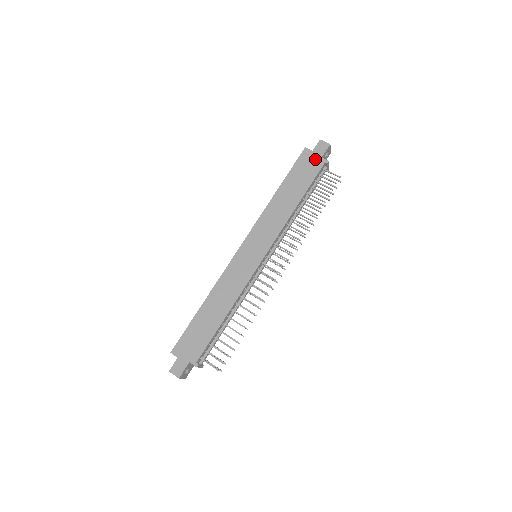
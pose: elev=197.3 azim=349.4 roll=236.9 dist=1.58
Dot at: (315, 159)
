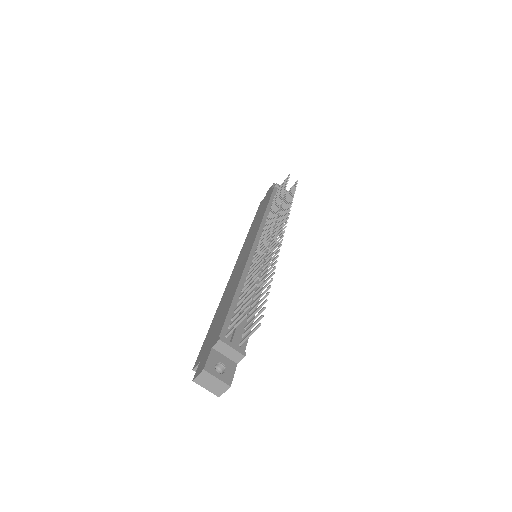
Dot at: (268, 194)
